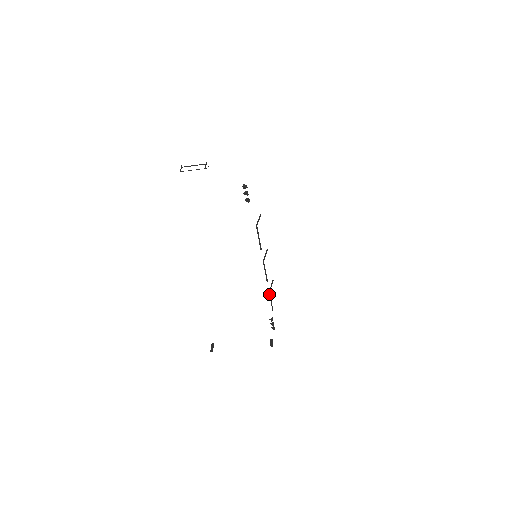
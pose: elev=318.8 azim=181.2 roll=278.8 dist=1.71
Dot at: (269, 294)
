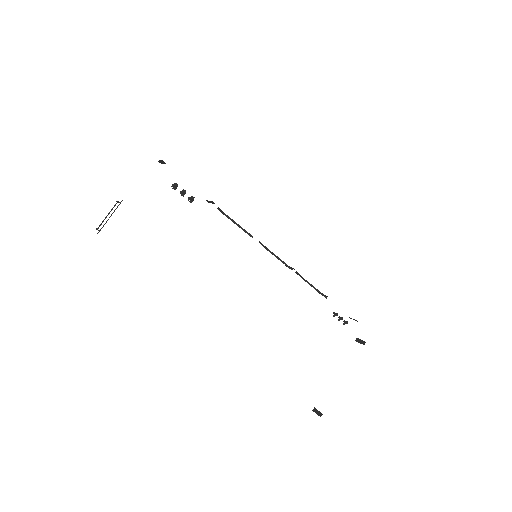
Dot at: occluded
